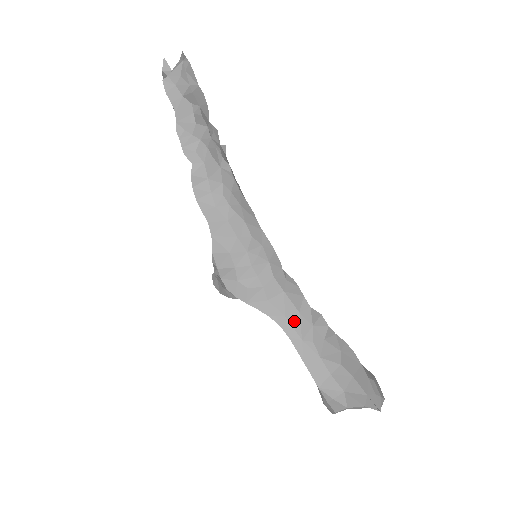
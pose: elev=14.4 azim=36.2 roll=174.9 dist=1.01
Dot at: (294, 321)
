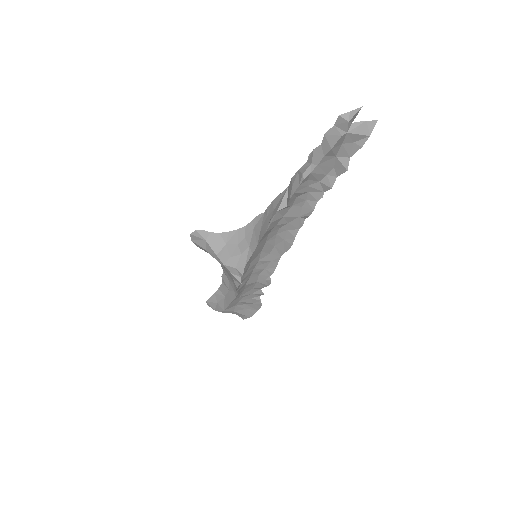
Dot at: (246, 291)
